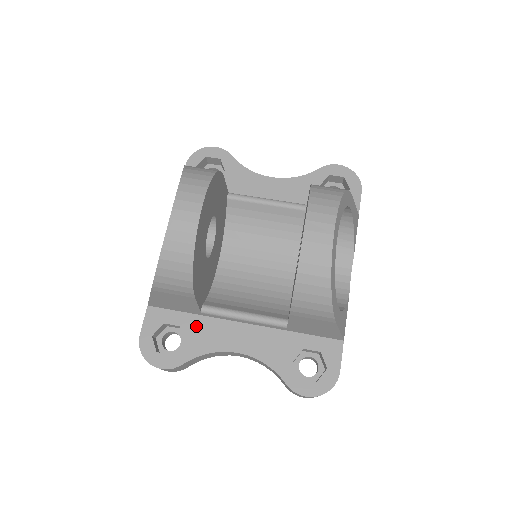
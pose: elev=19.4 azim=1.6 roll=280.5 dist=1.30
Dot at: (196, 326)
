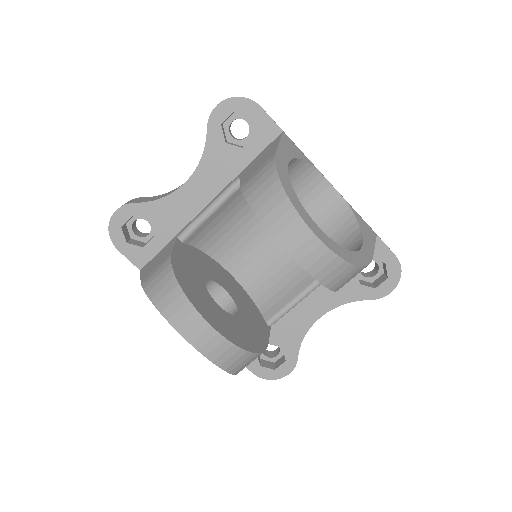
Dot at: (277, 333)
